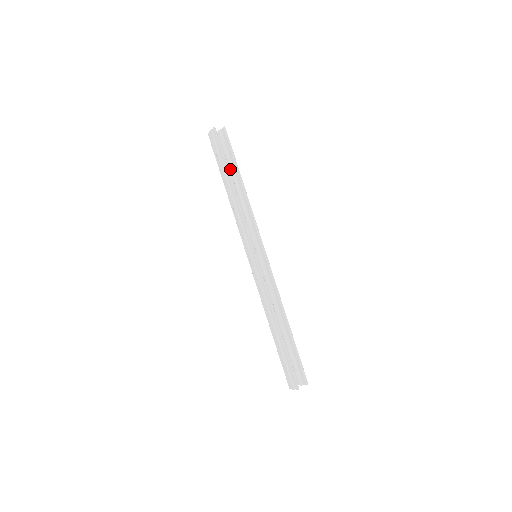
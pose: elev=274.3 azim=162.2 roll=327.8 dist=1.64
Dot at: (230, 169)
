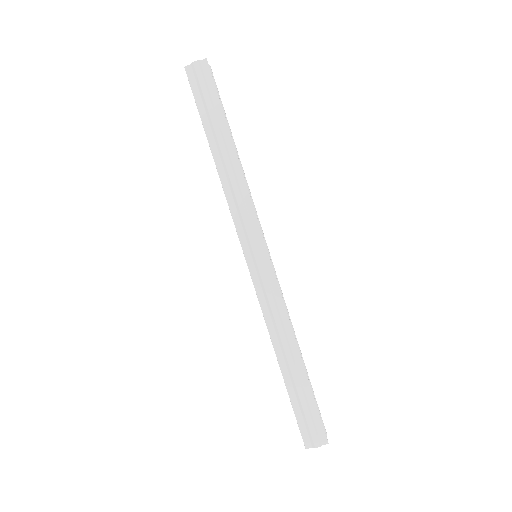
Dot at: occluded
